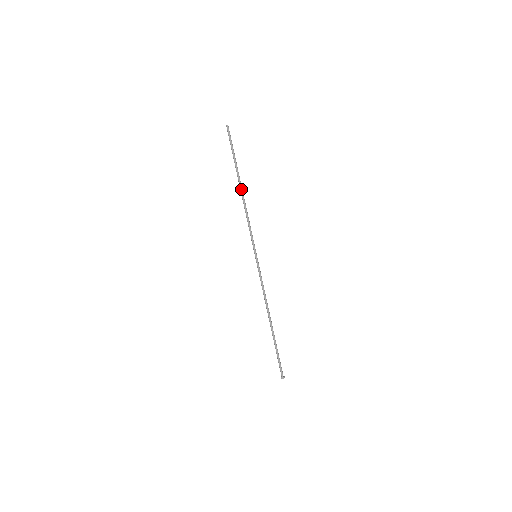
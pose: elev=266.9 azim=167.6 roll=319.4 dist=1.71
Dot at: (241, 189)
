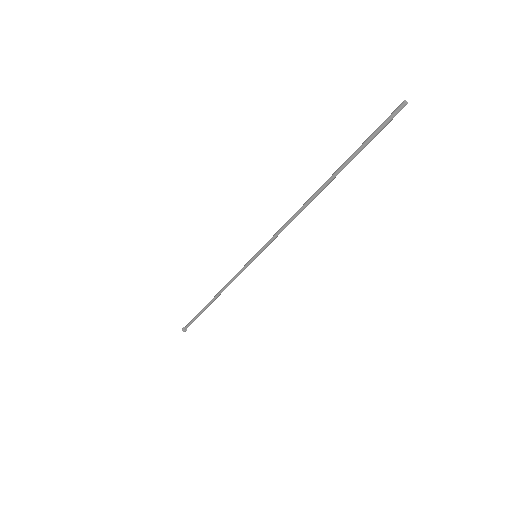
Dot at: (318, 194)
